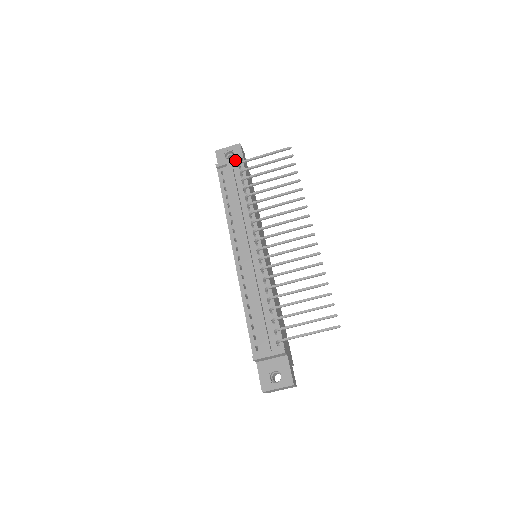
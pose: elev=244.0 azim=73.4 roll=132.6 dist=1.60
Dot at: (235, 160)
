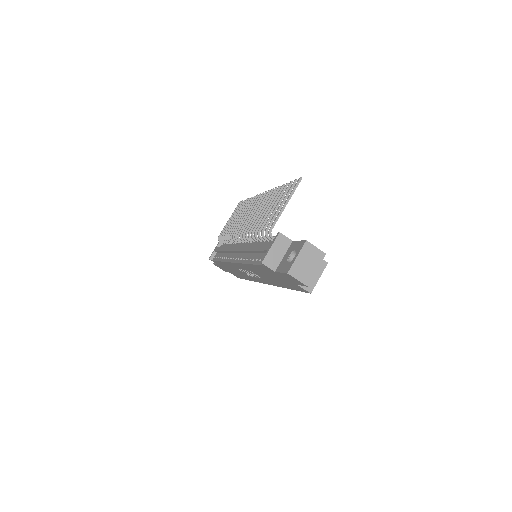
Dot at: (218, 244)
